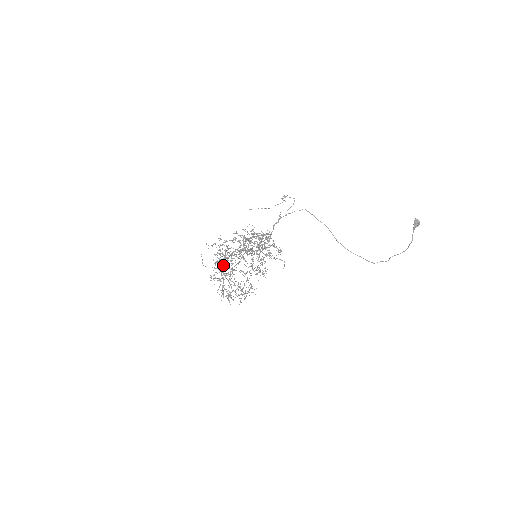
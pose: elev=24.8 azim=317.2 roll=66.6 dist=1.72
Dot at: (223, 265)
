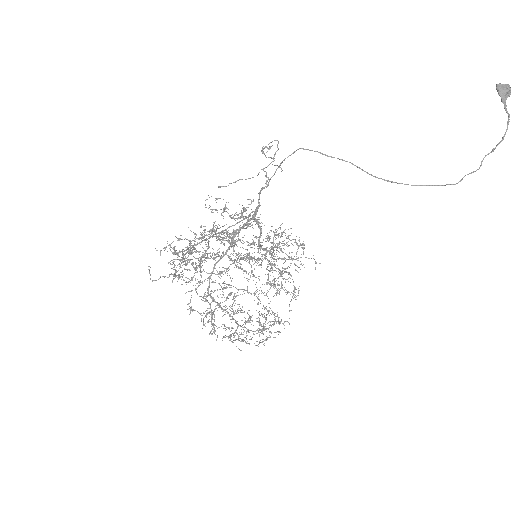
Dot at: (208, 287)
